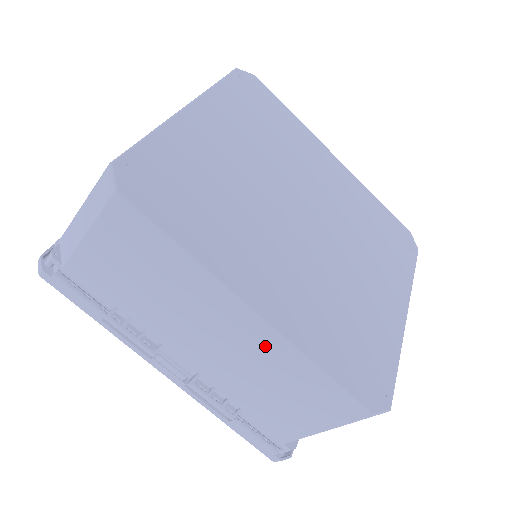
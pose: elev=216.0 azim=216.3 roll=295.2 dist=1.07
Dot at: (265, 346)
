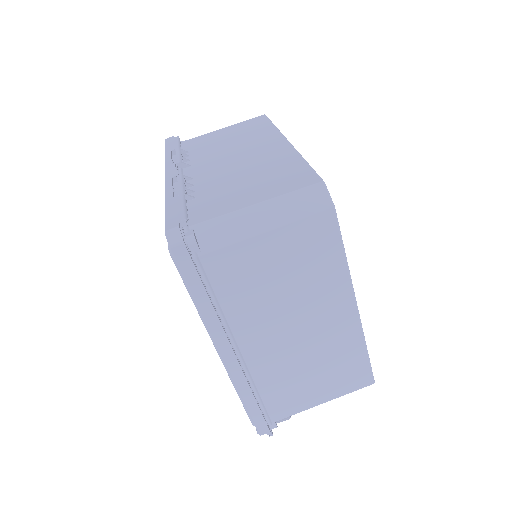
Dot at: (276, 154)
